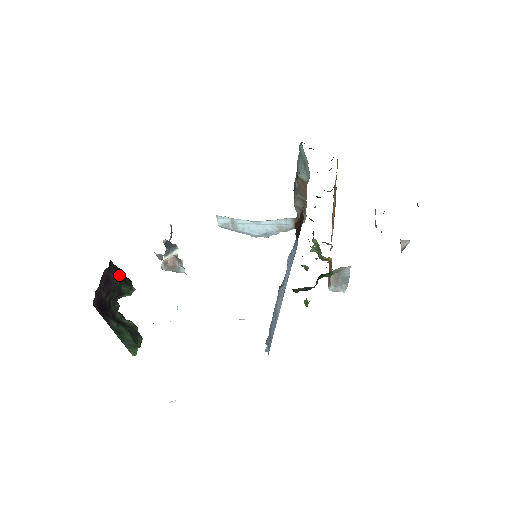
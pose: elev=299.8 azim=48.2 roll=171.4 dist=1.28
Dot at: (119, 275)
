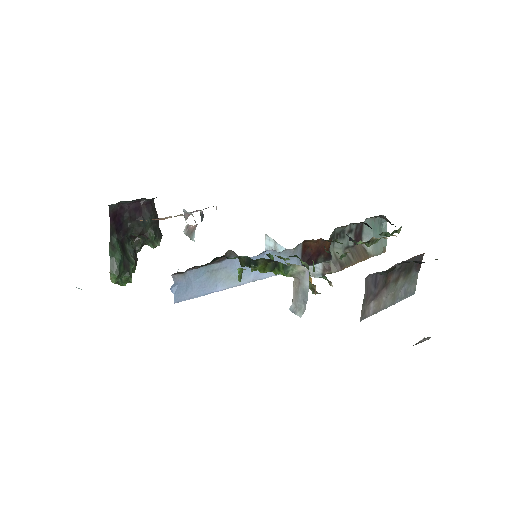
Dot at: (153, 218)
